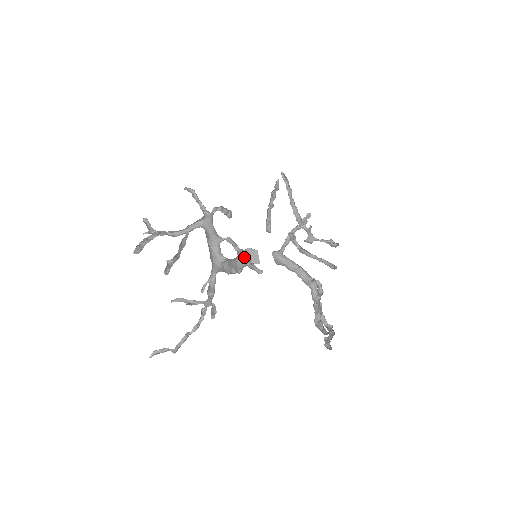
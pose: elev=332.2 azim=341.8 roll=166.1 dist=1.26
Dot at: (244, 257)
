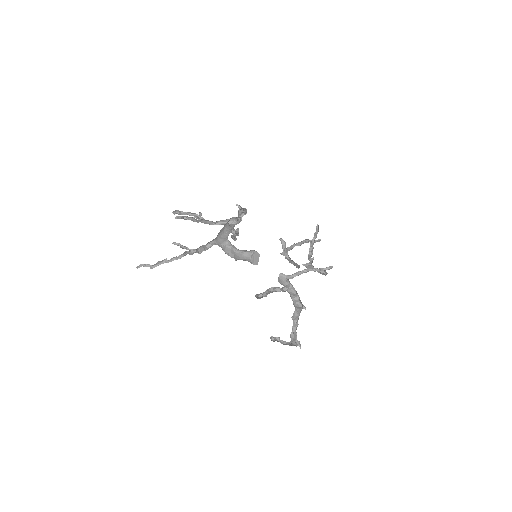
Dot at: (235, 235)
